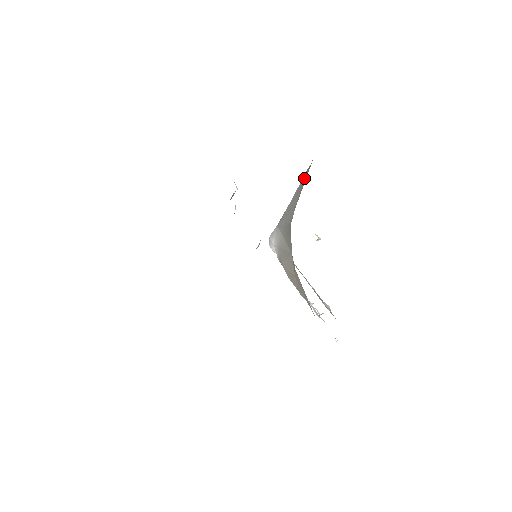
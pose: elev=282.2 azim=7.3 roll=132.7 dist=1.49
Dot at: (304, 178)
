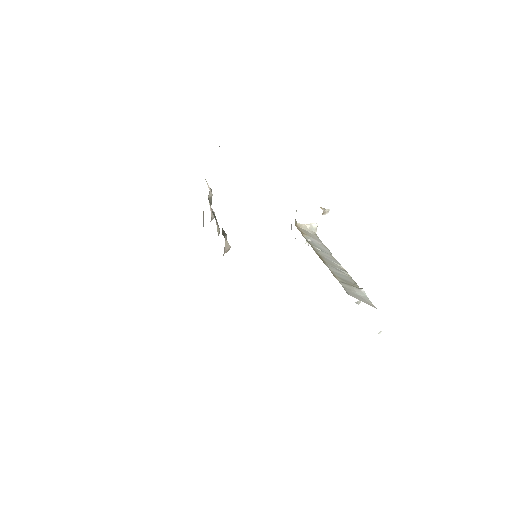
Dot at: occluded
